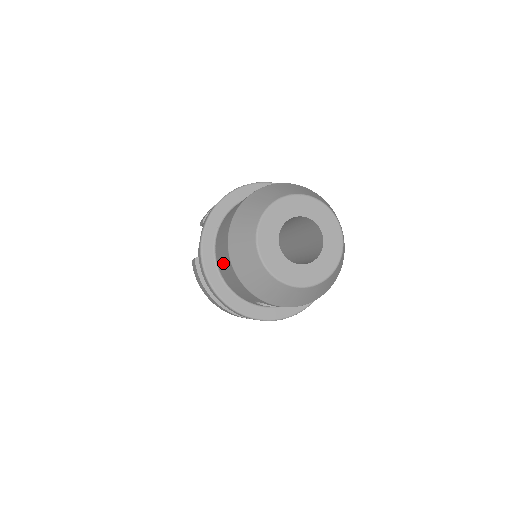
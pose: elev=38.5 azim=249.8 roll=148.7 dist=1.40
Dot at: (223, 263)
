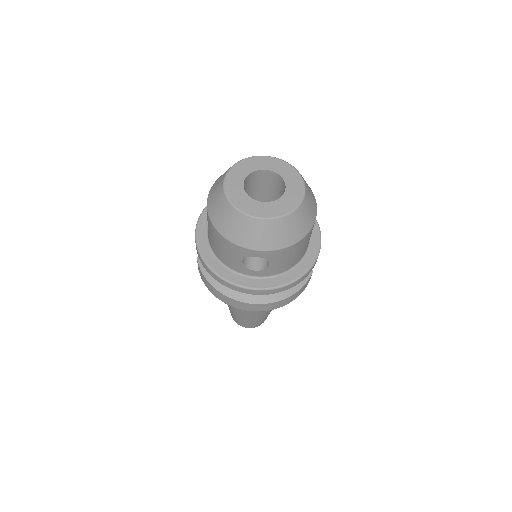
Dot at: (210, 234)
